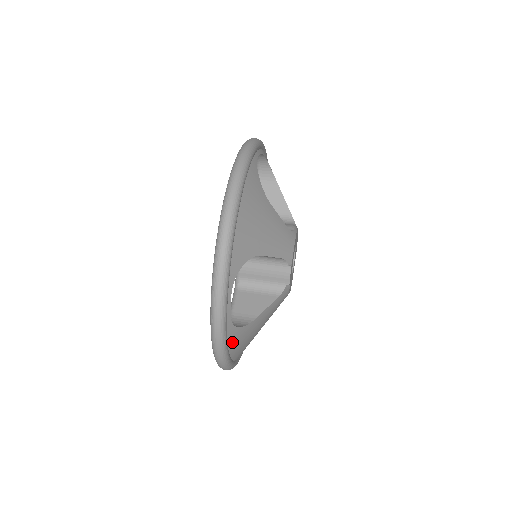
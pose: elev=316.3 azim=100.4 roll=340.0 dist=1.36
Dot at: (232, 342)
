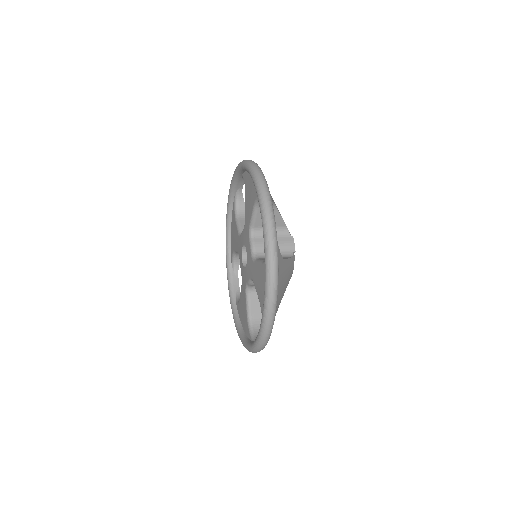
Dot at: (278, 263)
